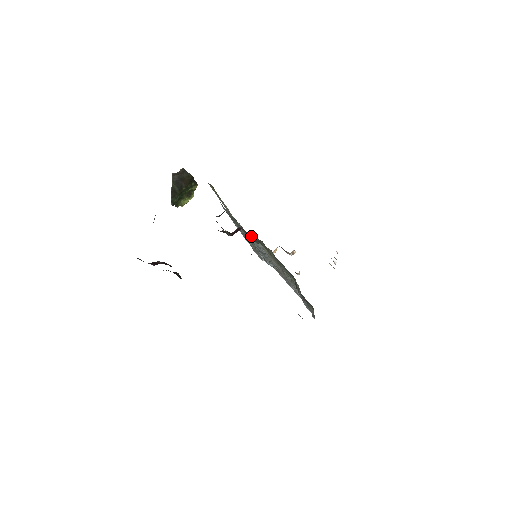
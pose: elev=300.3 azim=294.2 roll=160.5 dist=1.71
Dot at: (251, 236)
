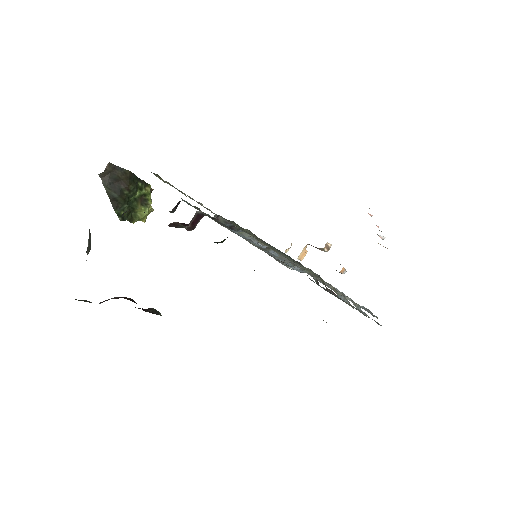
Dot at: (220, 221)
